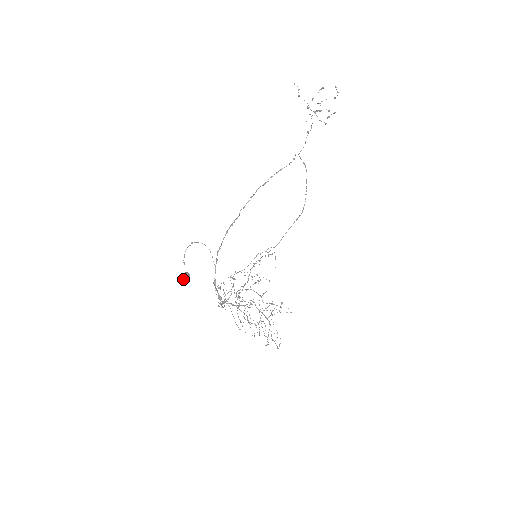
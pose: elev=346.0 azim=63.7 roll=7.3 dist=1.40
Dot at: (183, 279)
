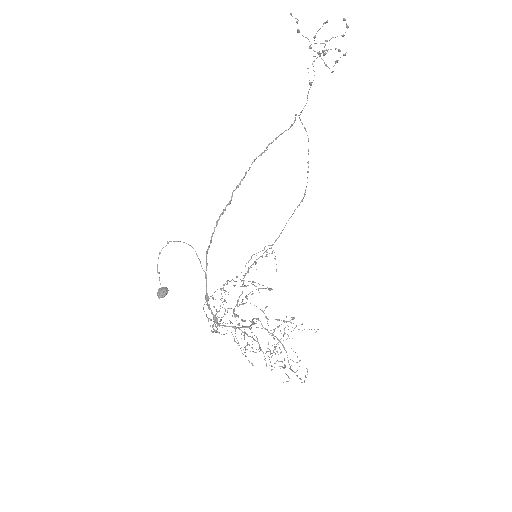
Dot at: (159, 297)
